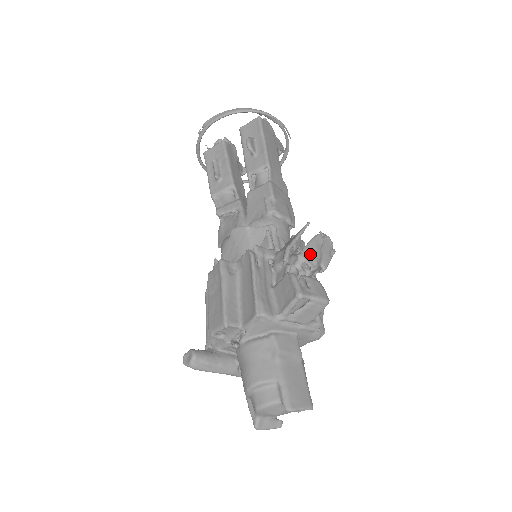
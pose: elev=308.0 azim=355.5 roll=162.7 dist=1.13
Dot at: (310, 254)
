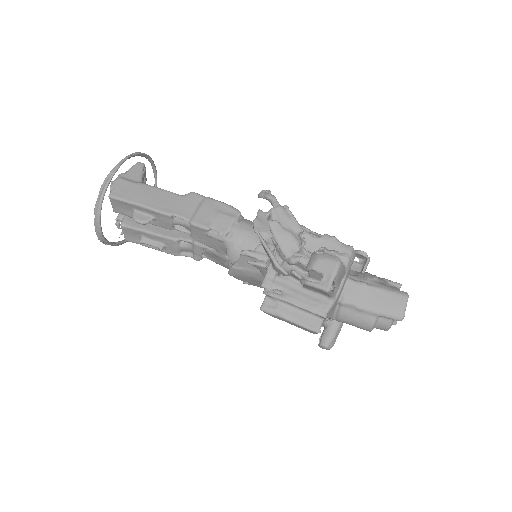
Dot at: (288, 246)
